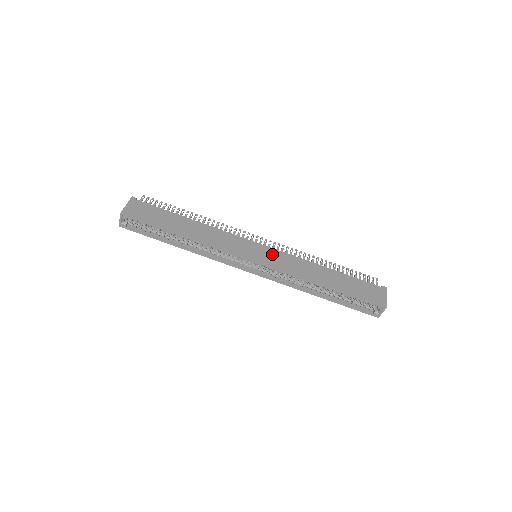
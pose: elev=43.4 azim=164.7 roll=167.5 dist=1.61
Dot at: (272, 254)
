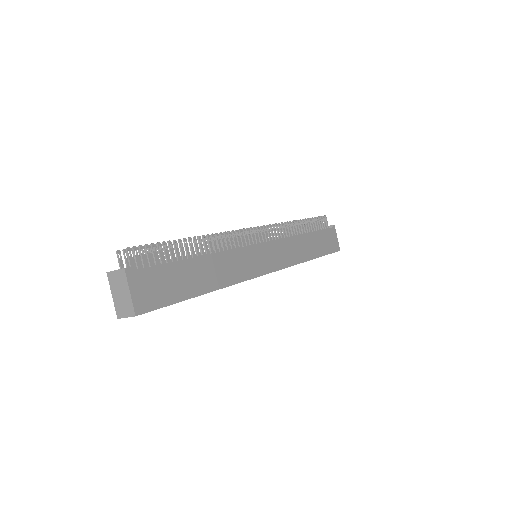
Dot at: (274, 250)
